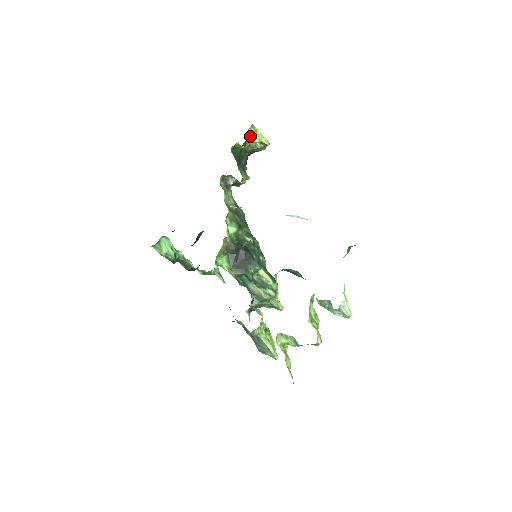
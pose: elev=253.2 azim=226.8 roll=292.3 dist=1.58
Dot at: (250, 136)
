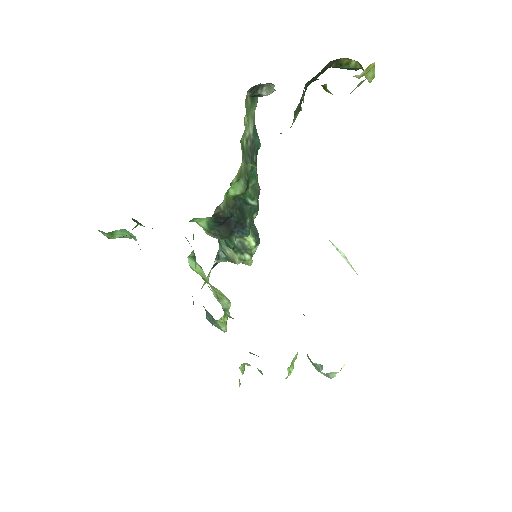
Dot at: (356, 87)
